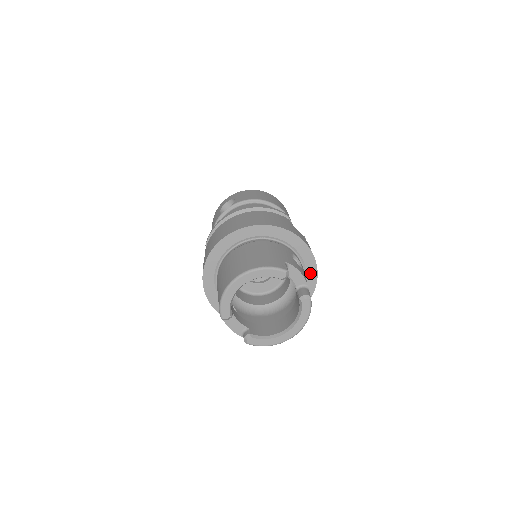
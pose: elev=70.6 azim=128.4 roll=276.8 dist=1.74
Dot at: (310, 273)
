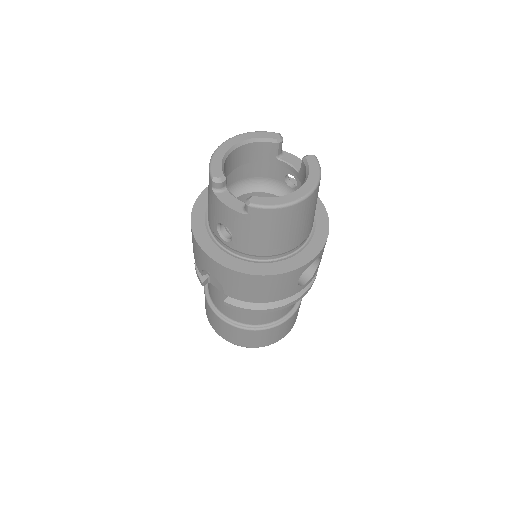
Dot at: (317, 209)
